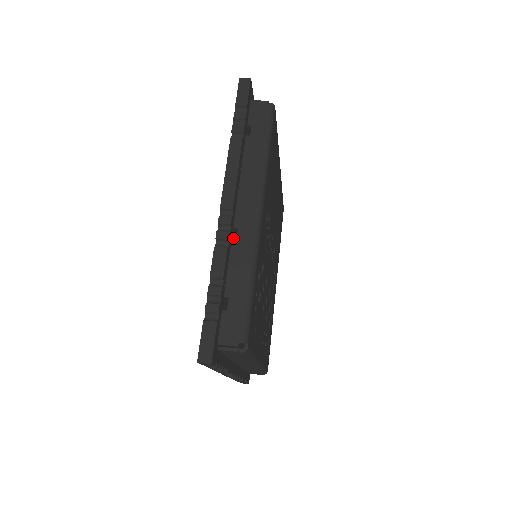
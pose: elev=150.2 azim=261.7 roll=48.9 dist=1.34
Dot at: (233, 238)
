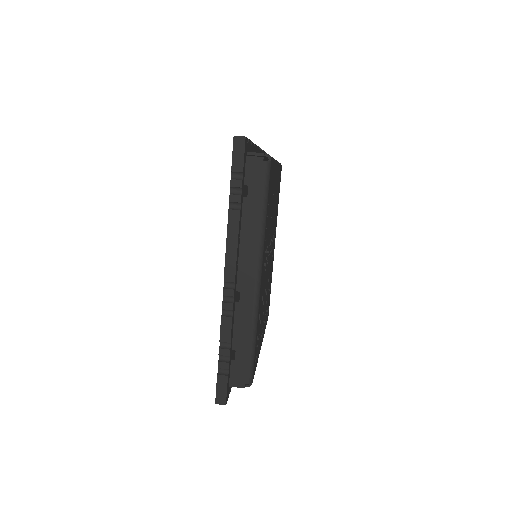
Dot at: (236, 295)
